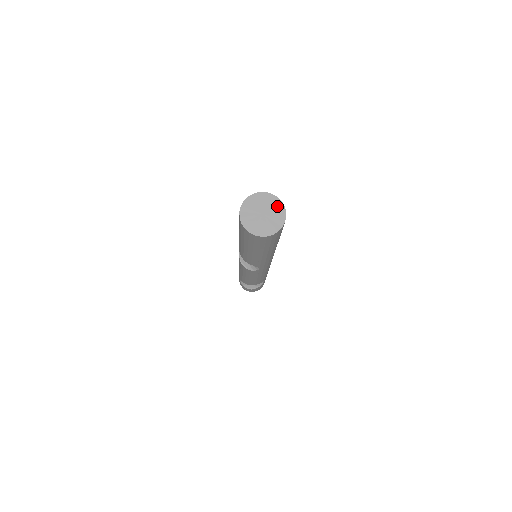
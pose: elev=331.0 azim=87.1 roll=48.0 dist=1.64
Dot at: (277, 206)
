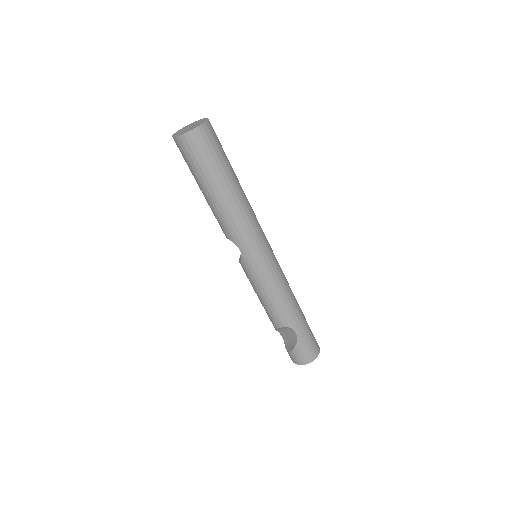
Dot at: occluded
